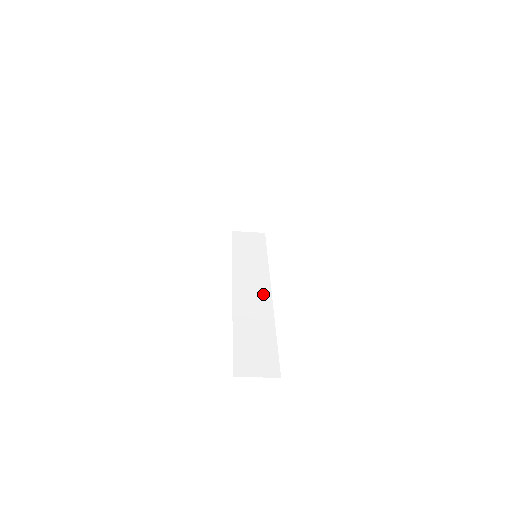
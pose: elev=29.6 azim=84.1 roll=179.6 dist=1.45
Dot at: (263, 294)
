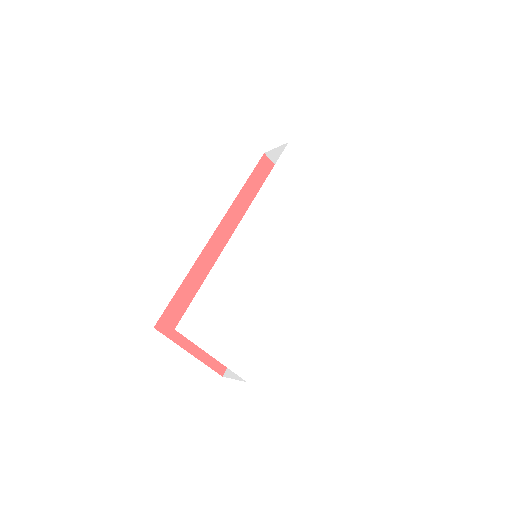
Dot at: occluded
